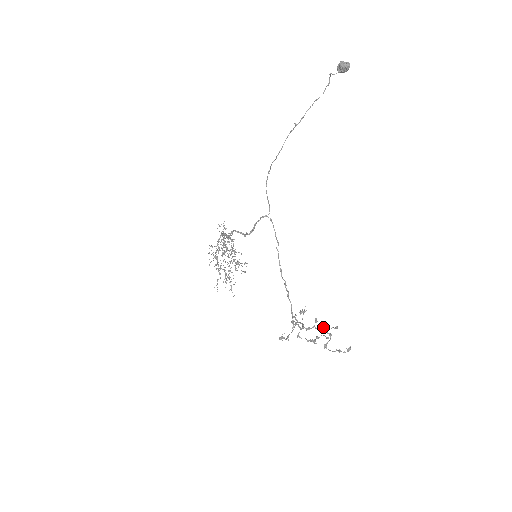
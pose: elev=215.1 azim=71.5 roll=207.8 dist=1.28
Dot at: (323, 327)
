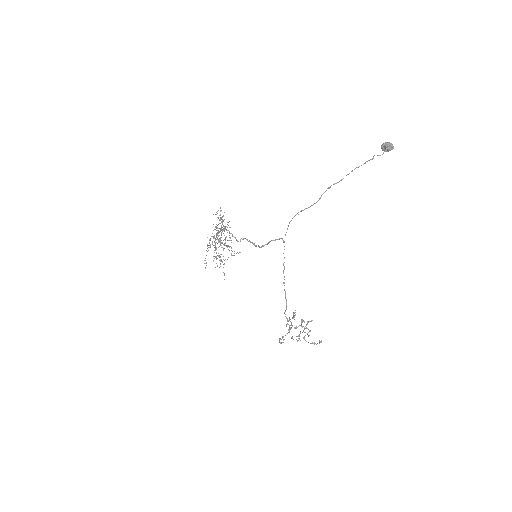
Dot at: (303, 321)
